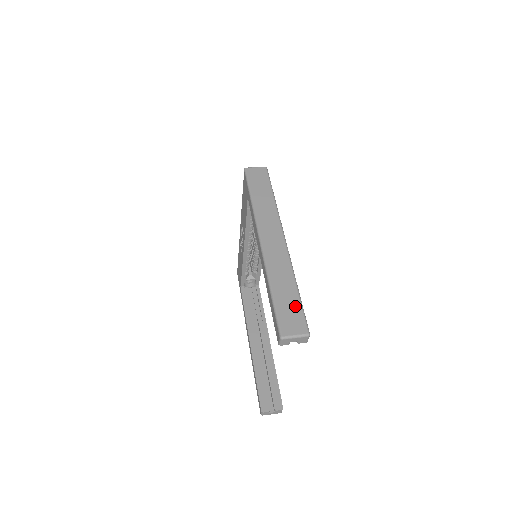
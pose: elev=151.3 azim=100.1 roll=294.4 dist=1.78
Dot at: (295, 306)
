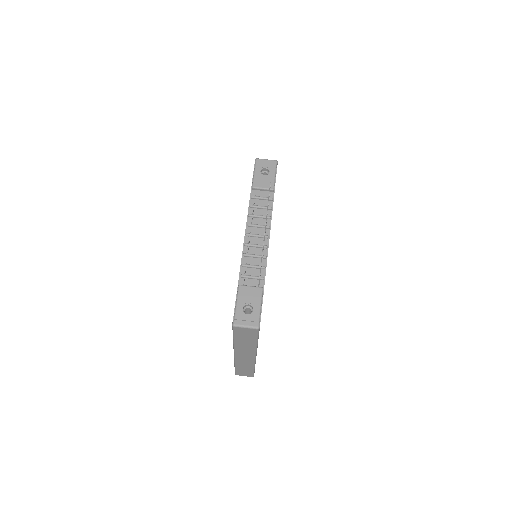
Dot at: (249, 372)
